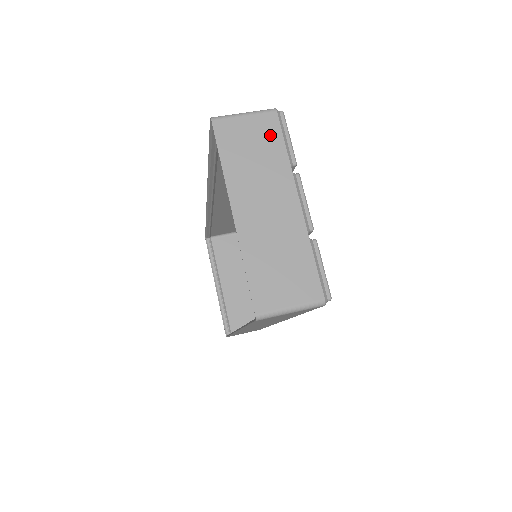
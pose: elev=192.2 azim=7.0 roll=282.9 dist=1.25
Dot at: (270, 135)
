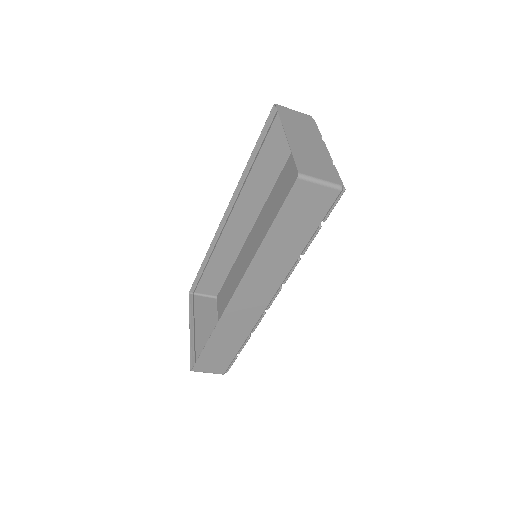
Dot at: (308, 121)
